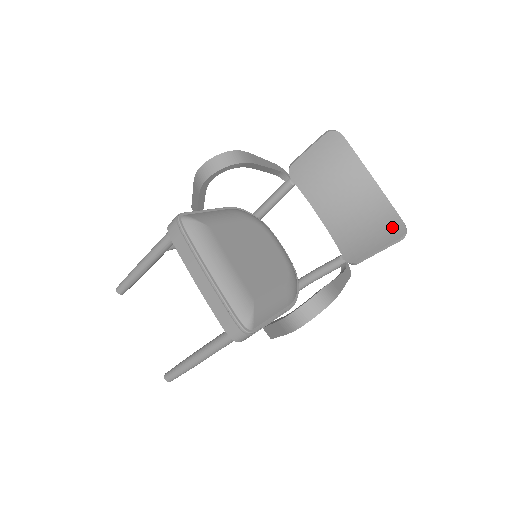
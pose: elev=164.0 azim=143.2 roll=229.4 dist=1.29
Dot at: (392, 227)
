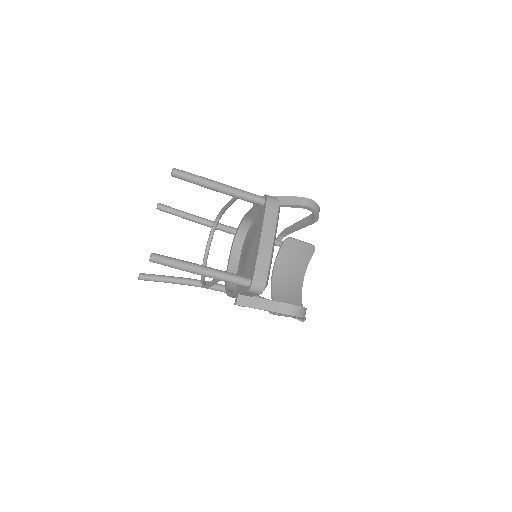
Dot at: occluded
